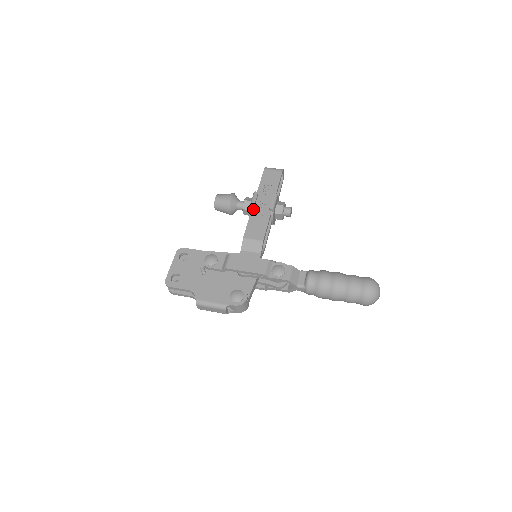
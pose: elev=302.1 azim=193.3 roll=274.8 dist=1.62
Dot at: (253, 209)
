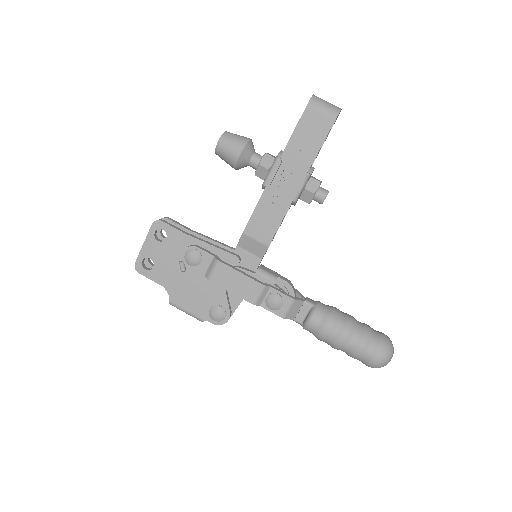
Dot at: (268, 186)
